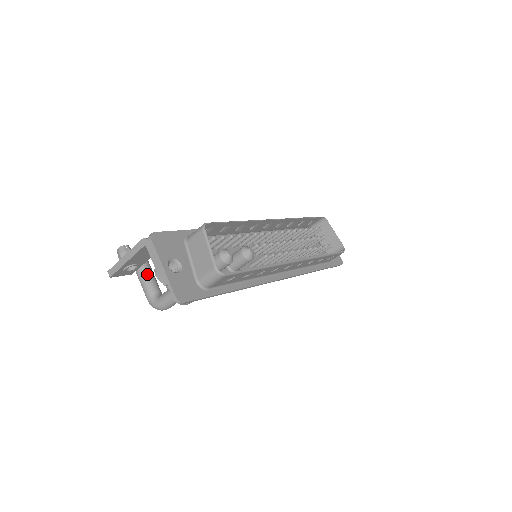
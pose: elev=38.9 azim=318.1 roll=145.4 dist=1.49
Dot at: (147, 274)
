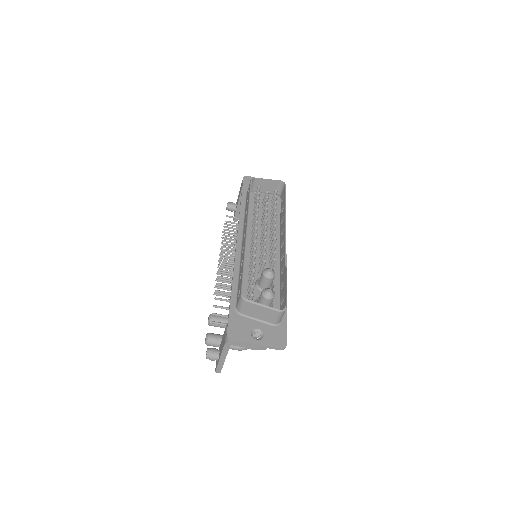
Dot at: occluded
